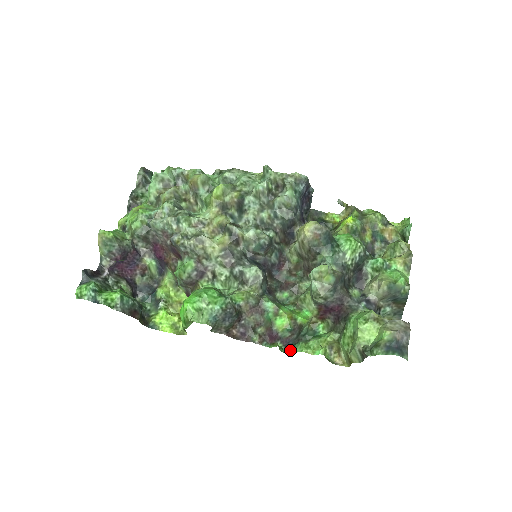
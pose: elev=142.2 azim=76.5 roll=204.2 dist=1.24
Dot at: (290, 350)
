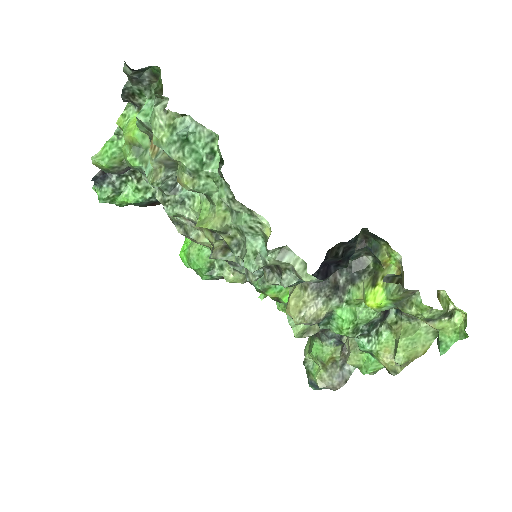
Dot at: occluded
